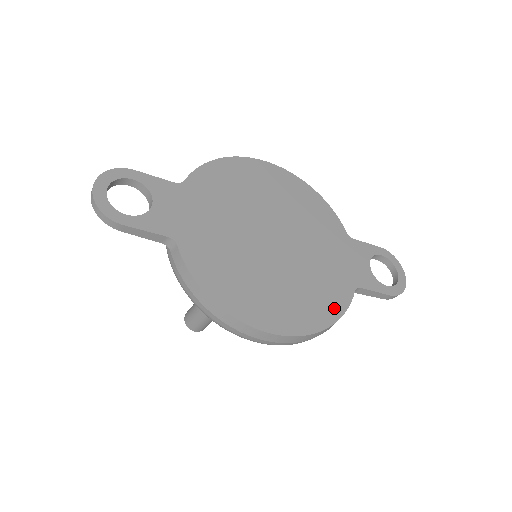
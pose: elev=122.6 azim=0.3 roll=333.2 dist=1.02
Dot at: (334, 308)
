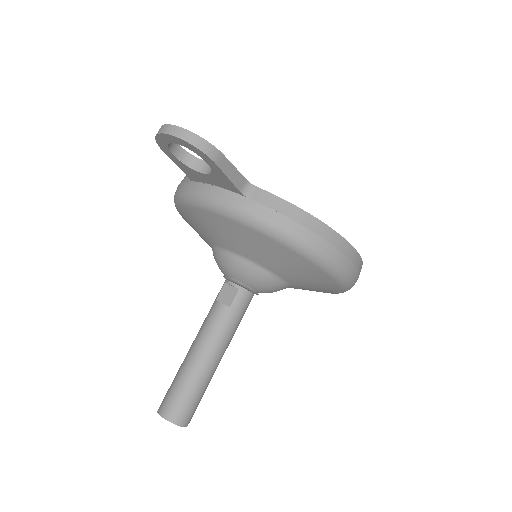
Dot at: occluded
